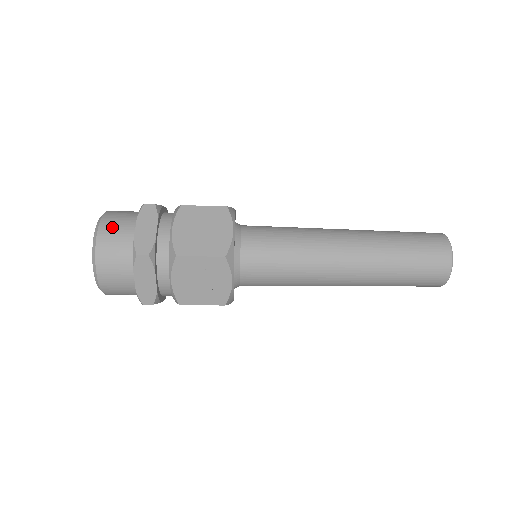
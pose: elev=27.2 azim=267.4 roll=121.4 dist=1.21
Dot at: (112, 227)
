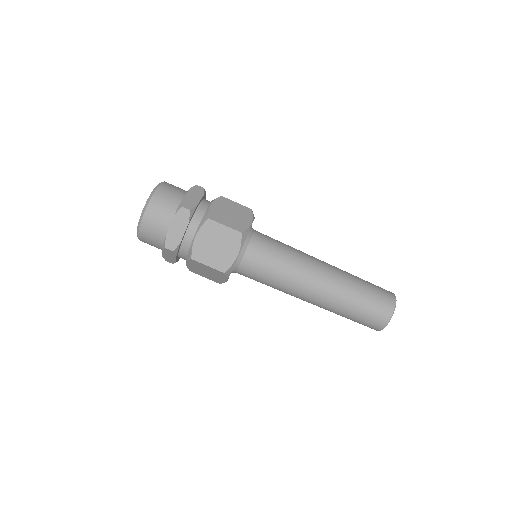
Dot at: occluded
